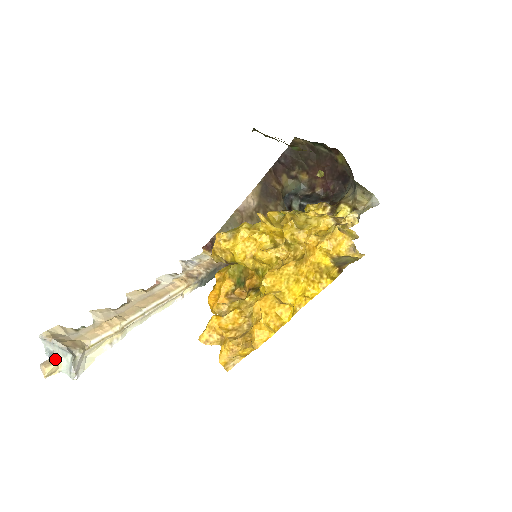
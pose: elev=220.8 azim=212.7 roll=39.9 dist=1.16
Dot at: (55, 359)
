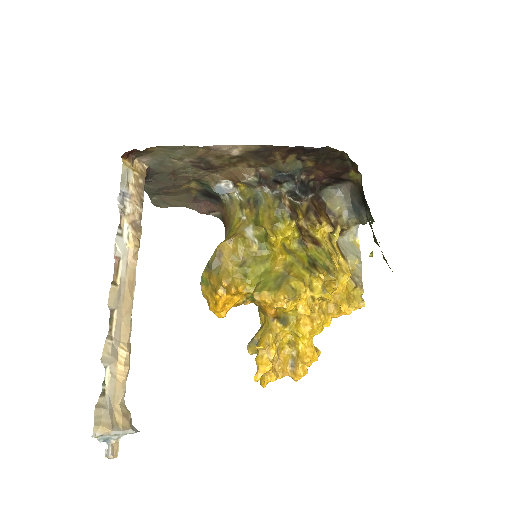
Dot at: (116, 441)
